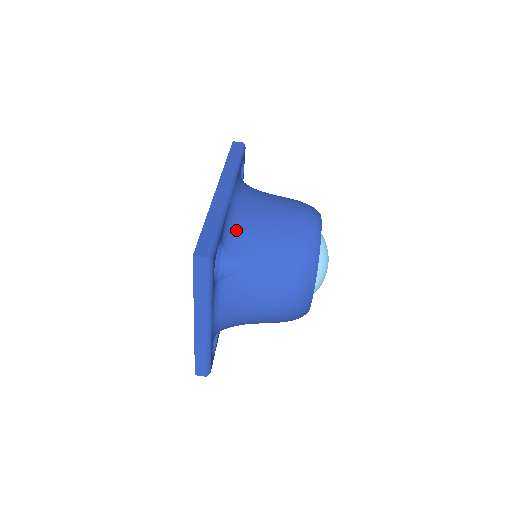
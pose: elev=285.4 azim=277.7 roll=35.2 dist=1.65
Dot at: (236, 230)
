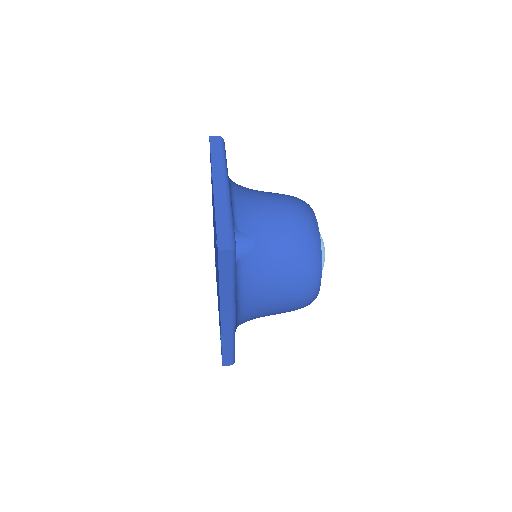
Dot at: occluded
